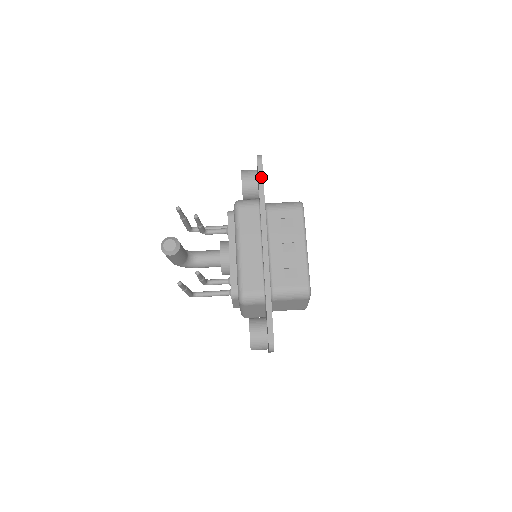
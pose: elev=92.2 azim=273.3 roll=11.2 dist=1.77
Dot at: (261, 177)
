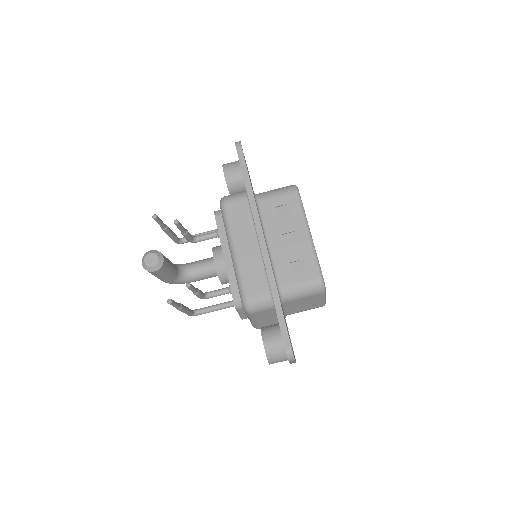
Dot at: (244, 165)
